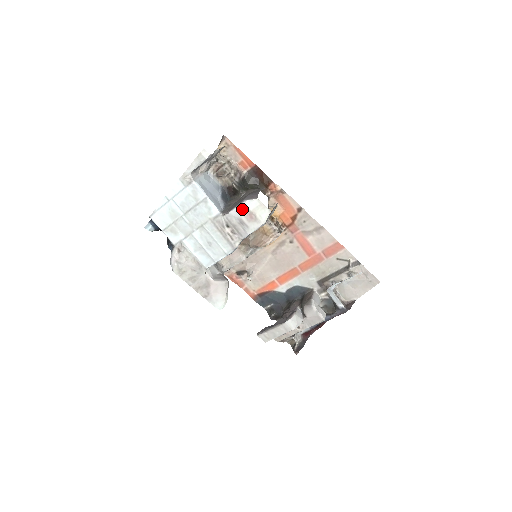
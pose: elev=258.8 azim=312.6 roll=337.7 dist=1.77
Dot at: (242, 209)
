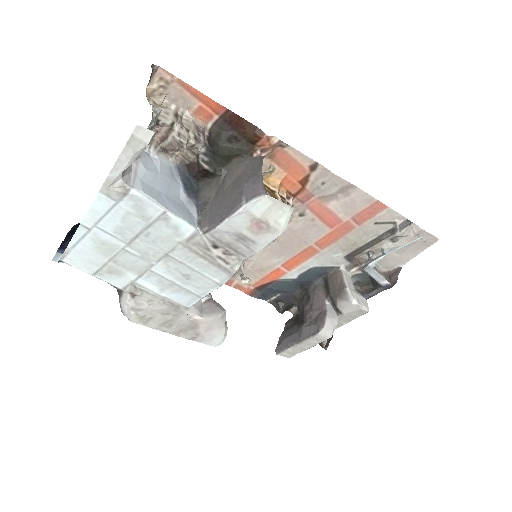
Dot at: (240, 218)
